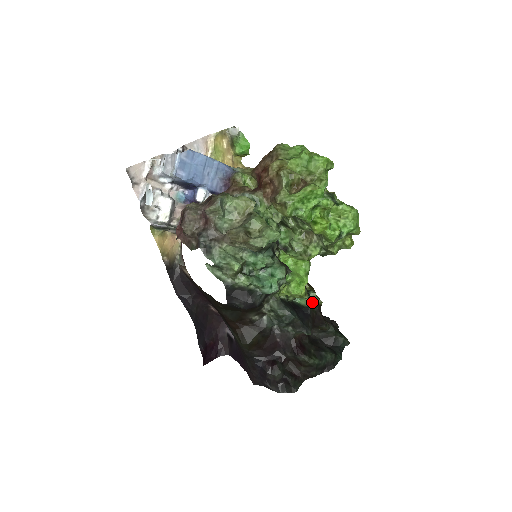
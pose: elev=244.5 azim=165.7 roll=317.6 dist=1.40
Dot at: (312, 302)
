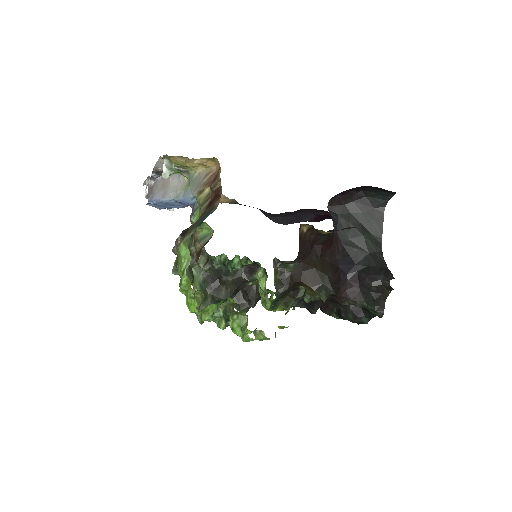
Dot at: occluded
